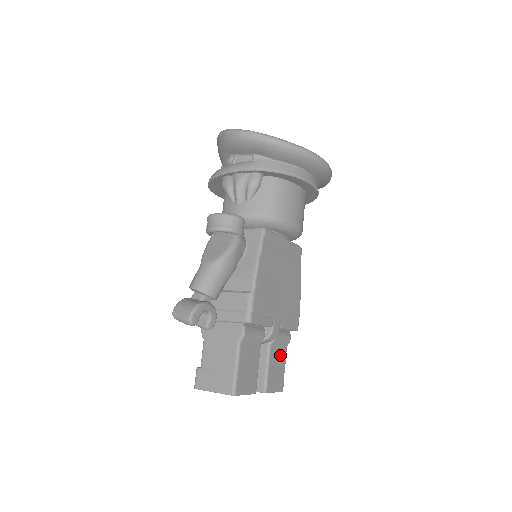
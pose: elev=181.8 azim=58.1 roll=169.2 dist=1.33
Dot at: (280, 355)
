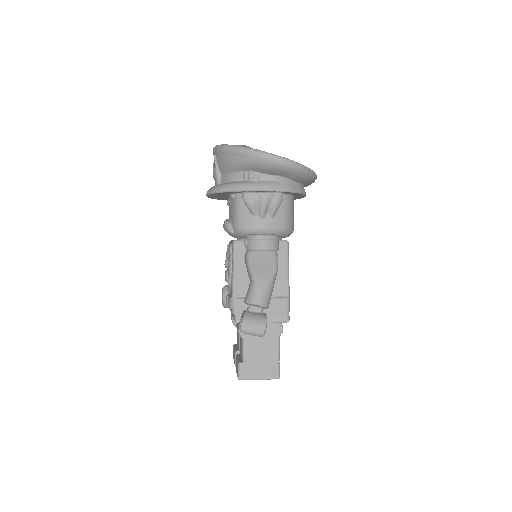
Dot at: occluded
